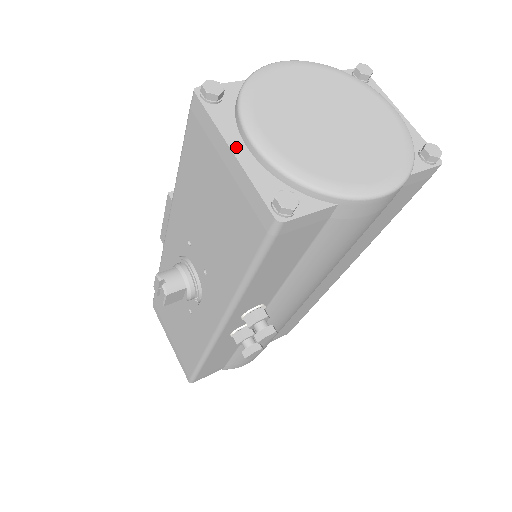
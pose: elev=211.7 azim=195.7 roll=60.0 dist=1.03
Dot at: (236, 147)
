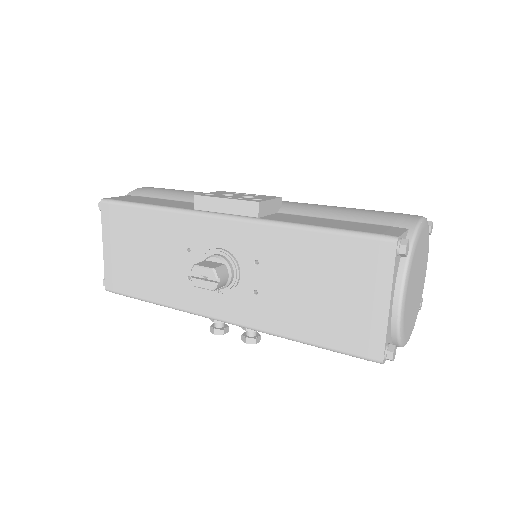
Dot at: (392, 300)
